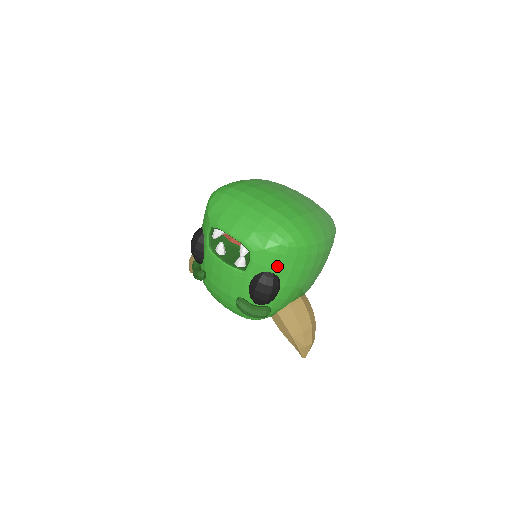
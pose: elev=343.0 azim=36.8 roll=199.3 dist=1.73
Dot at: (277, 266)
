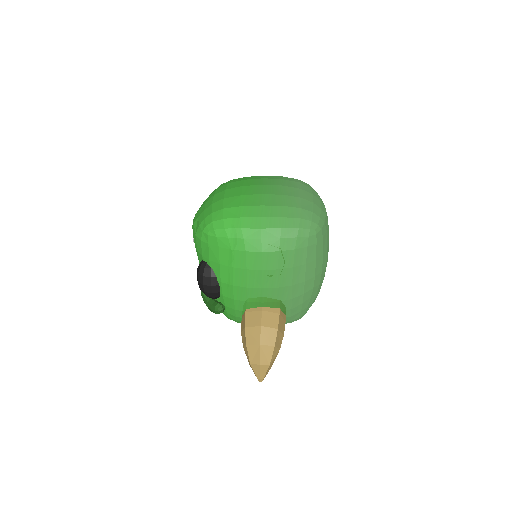
Dot at: (207, 255)
